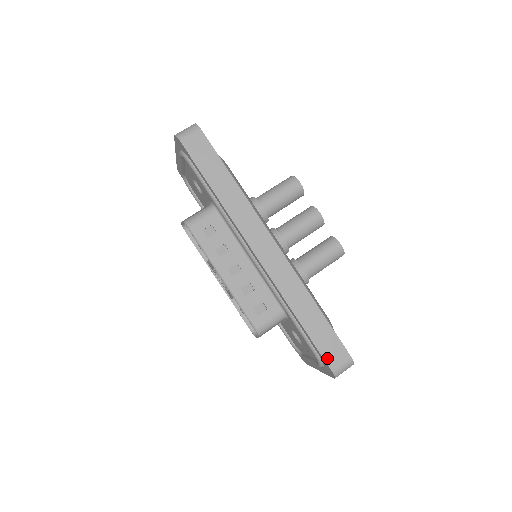
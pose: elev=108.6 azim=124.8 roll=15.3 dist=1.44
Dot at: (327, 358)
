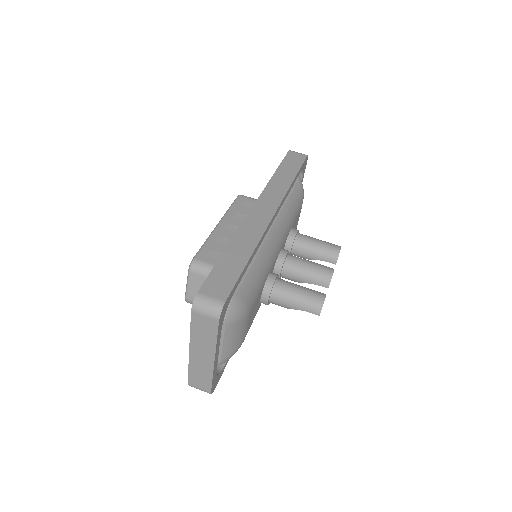
Dot at: (208, 283)
